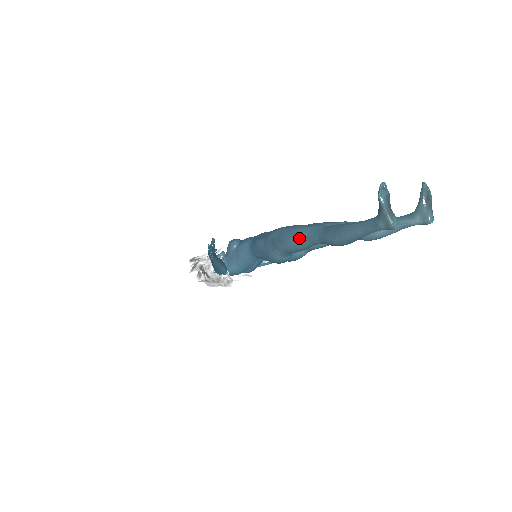
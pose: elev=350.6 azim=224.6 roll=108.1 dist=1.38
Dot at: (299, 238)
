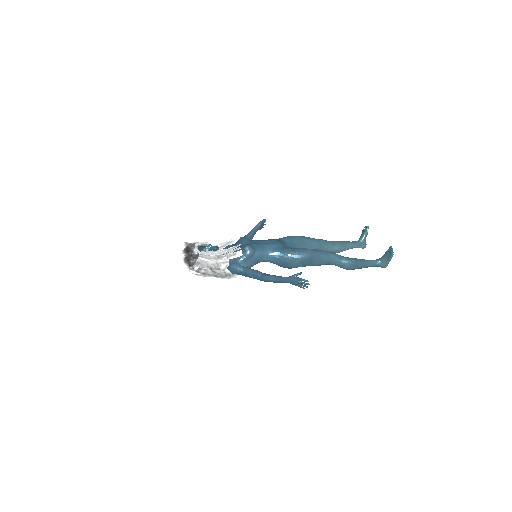
Dot at: (324, 261)
